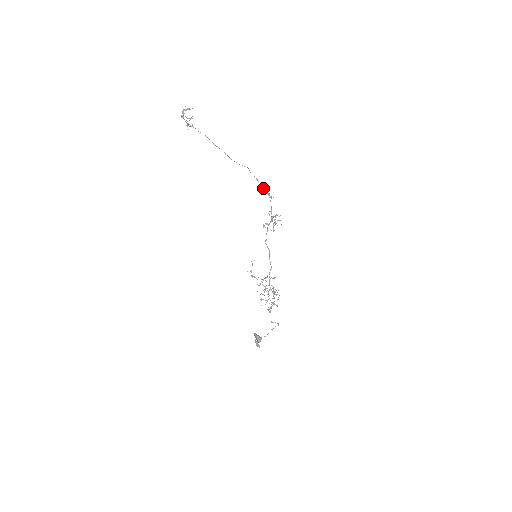
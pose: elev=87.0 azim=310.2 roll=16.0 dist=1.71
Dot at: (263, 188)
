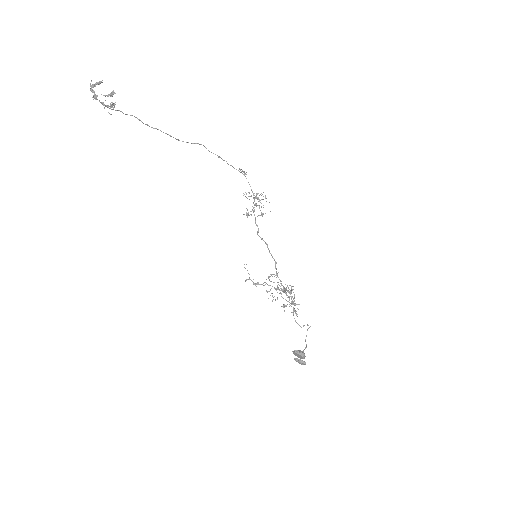
Dot at: (230, 165)
